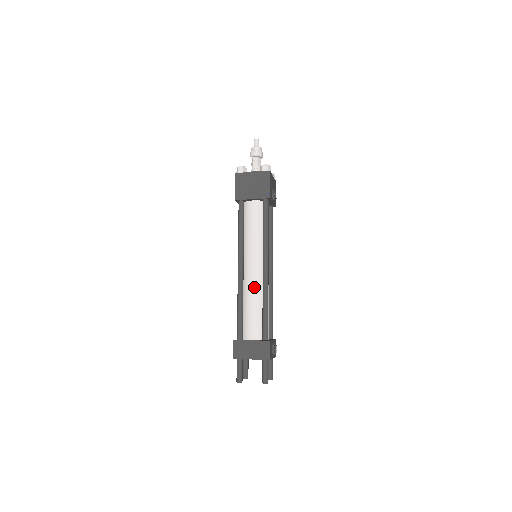
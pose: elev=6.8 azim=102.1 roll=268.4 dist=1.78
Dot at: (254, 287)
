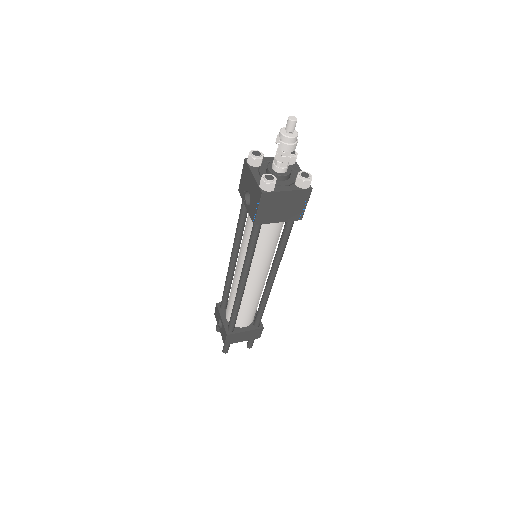
Dot at: (255, 294)
